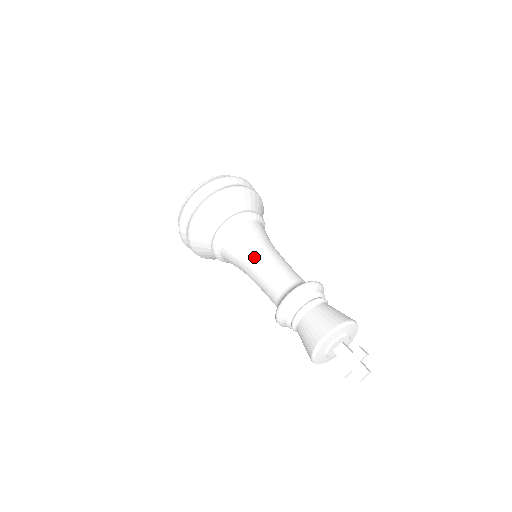
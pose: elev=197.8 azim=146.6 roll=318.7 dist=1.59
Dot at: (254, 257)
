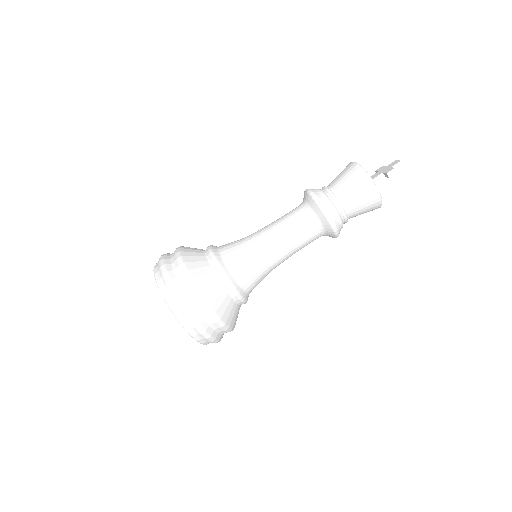
Dot at: occluded
